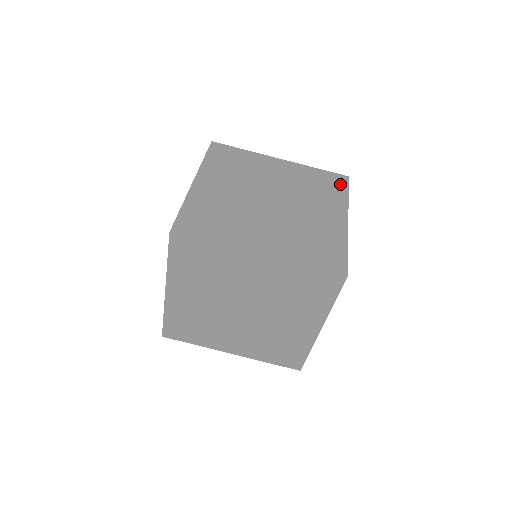
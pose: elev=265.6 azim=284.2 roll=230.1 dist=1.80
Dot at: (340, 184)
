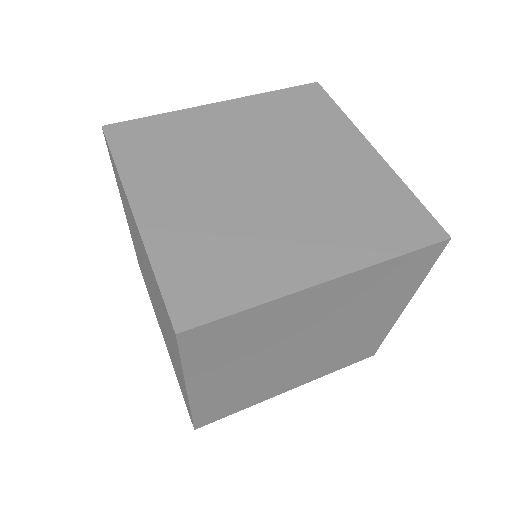
Dot at: (319, 99)
